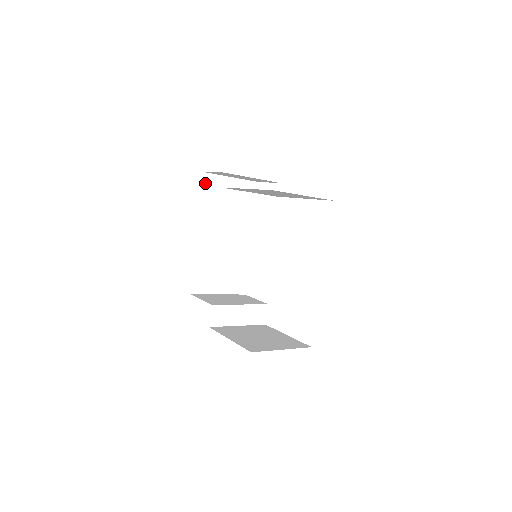
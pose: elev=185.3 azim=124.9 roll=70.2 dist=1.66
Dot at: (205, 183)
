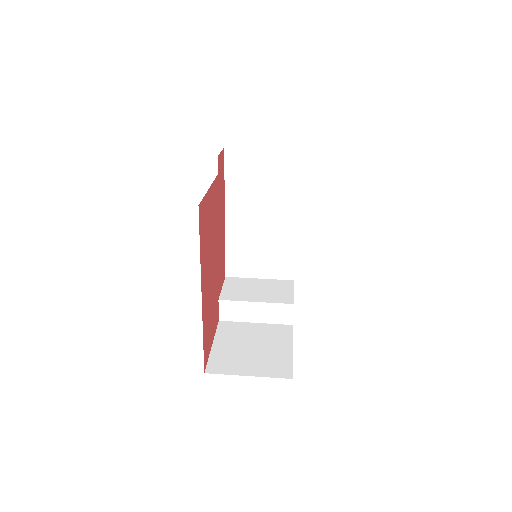
Dot at: (226, 160)
